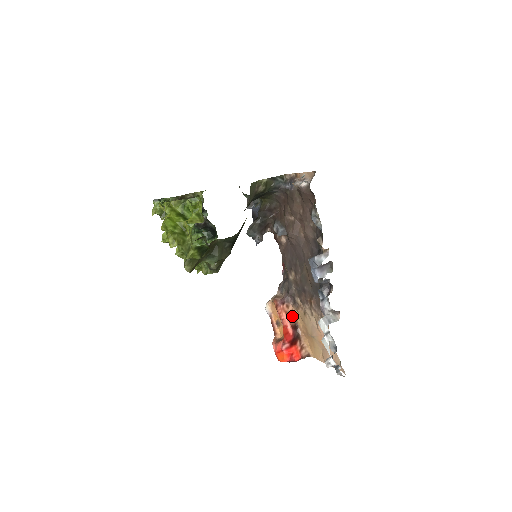
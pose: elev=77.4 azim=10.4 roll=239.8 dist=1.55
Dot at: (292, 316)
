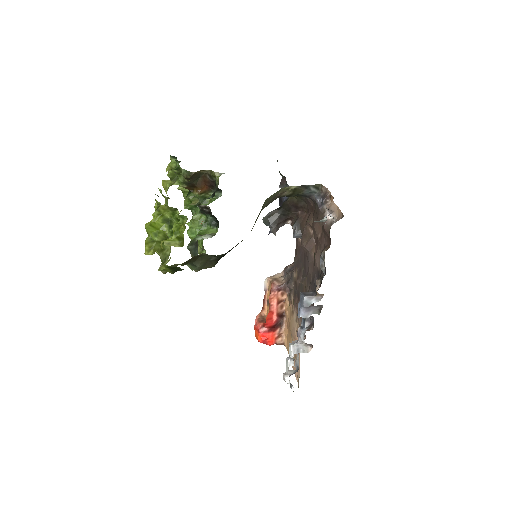
Dot at: (283, 304)
